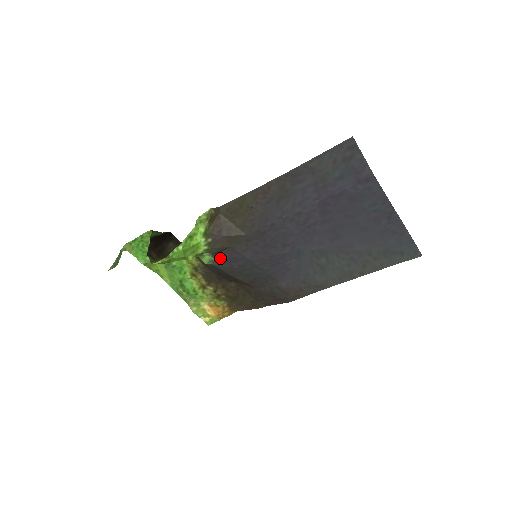
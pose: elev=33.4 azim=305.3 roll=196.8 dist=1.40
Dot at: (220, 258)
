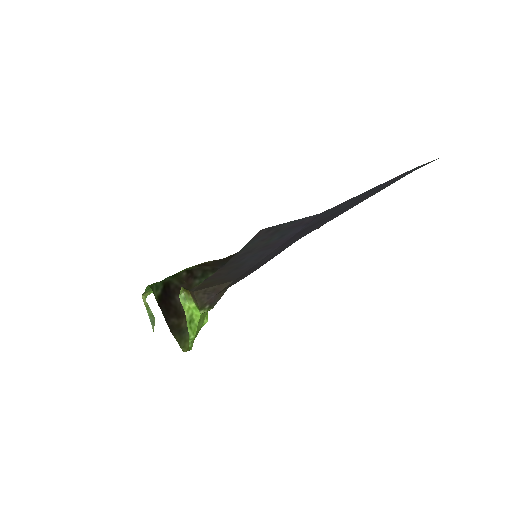
Dot at: occluded
